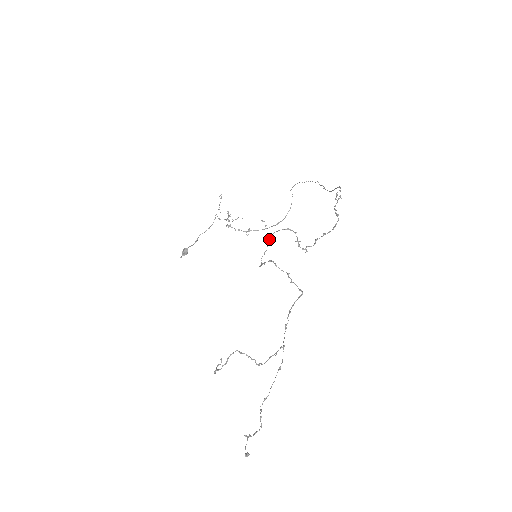
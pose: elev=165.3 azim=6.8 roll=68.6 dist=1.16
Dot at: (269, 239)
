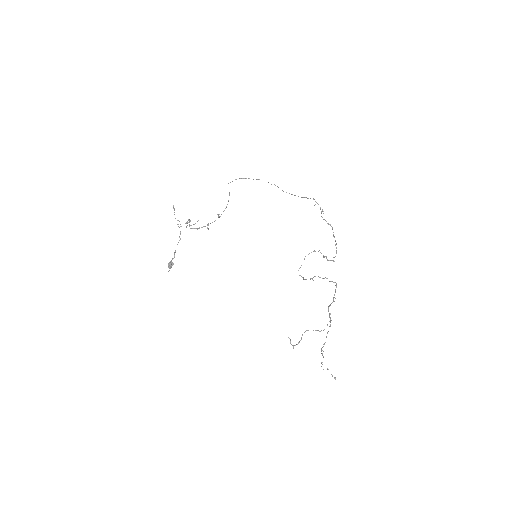
Dot at: occluded
